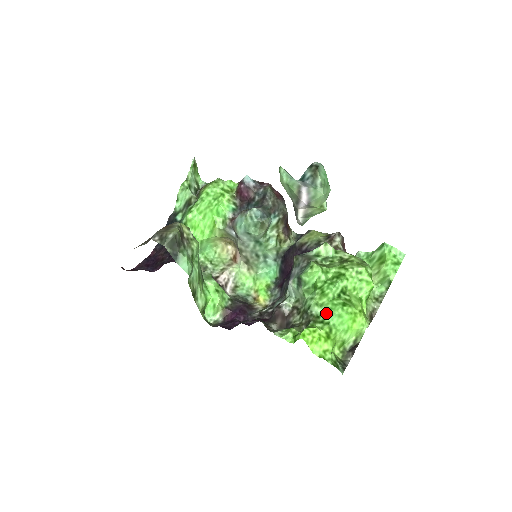
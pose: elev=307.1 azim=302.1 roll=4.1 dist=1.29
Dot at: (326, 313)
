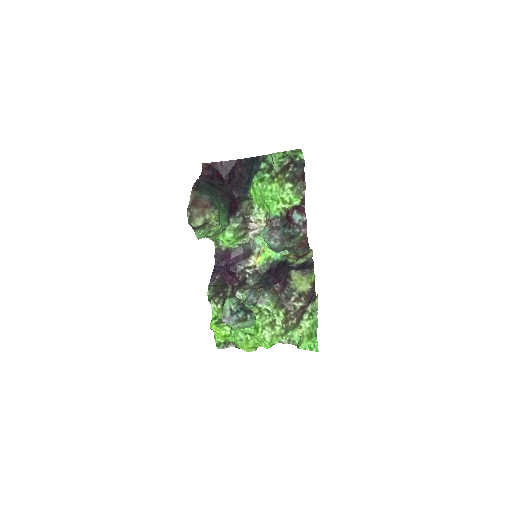
Dot at: (235, 329)
